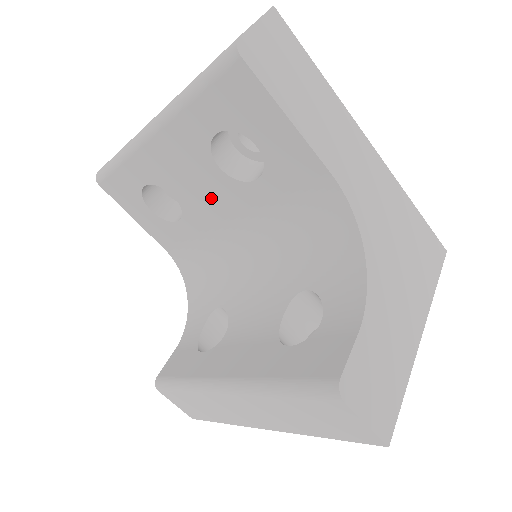
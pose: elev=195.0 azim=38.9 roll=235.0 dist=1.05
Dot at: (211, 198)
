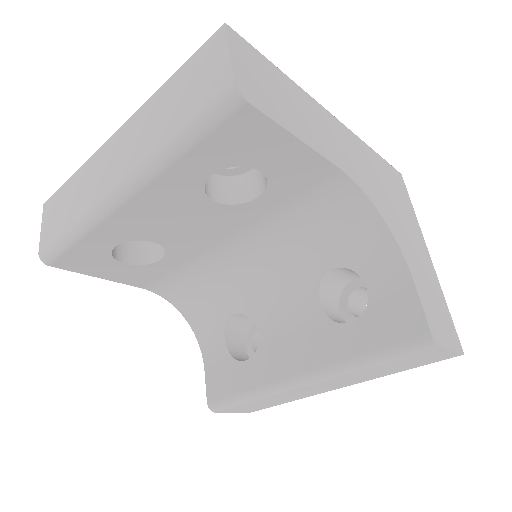
Dot at: (203, 229)
